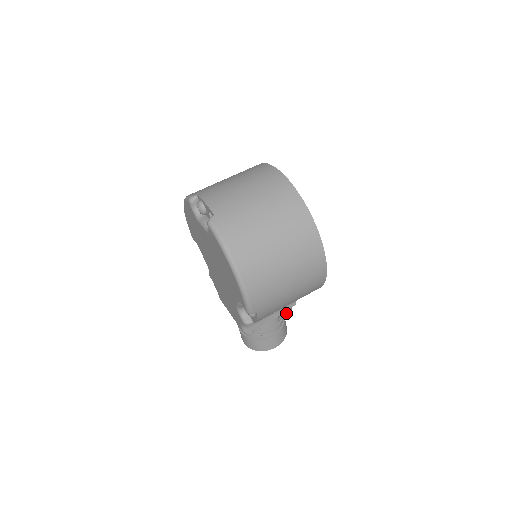
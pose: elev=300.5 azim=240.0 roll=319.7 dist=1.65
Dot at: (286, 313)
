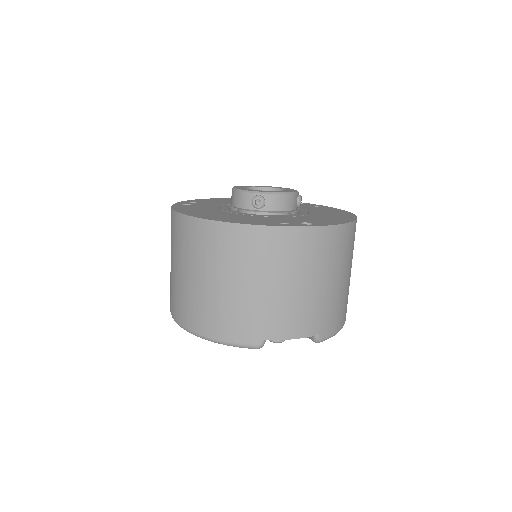
Dot at: occluded
